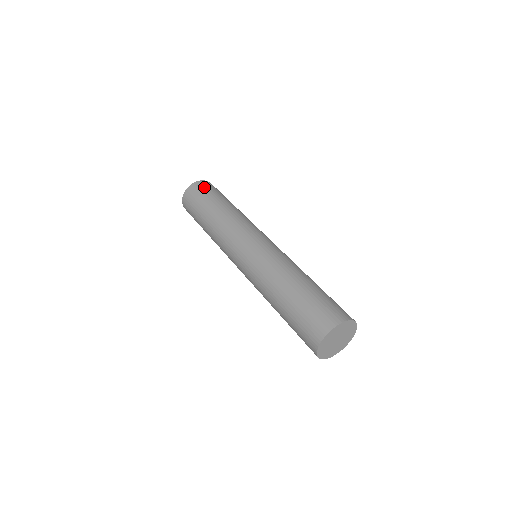
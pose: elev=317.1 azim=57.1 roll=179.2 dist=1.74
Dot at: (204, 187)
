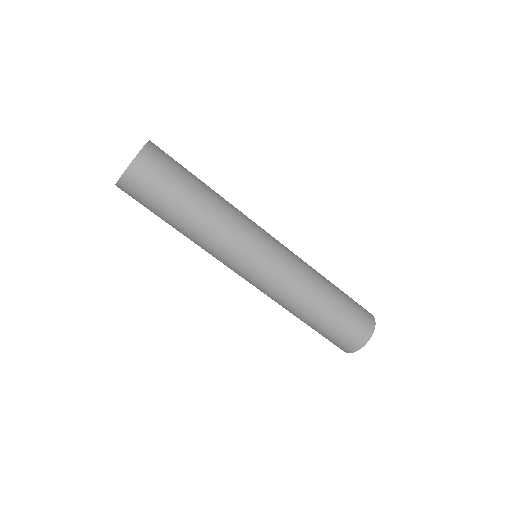
Dot at: occluded
